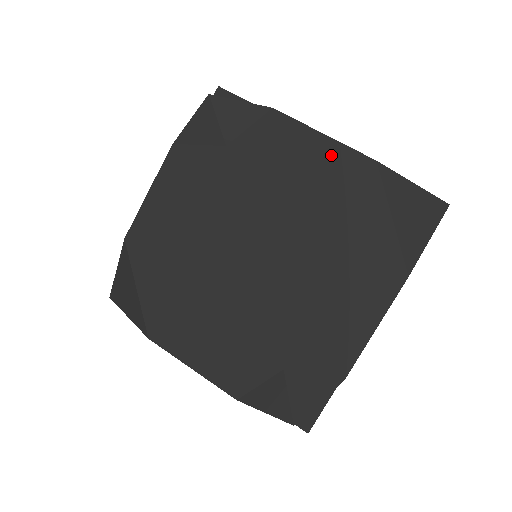
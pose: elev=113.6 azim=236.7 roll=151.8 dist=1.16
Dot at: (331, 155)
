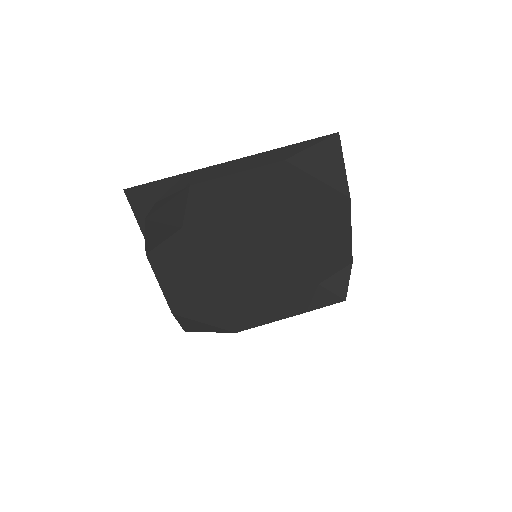
Dot at: (254, 180)
